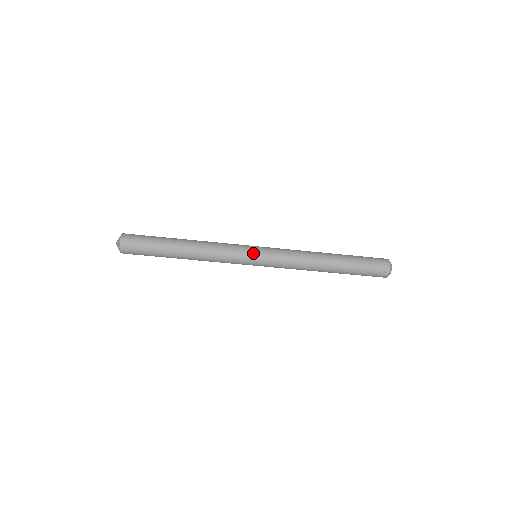
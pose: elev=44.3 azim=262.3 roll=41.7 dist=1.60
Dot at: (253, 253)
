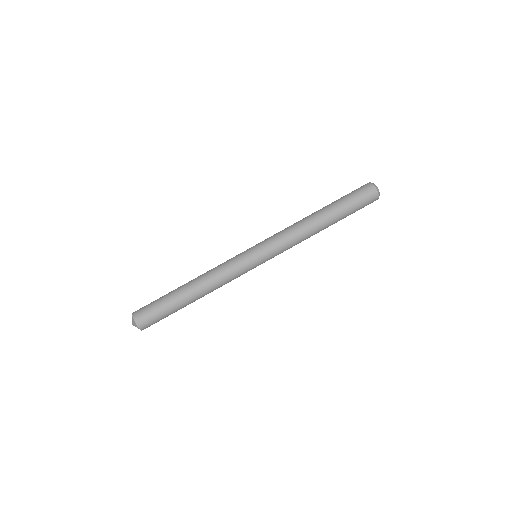
Dot at: (251, 255)
